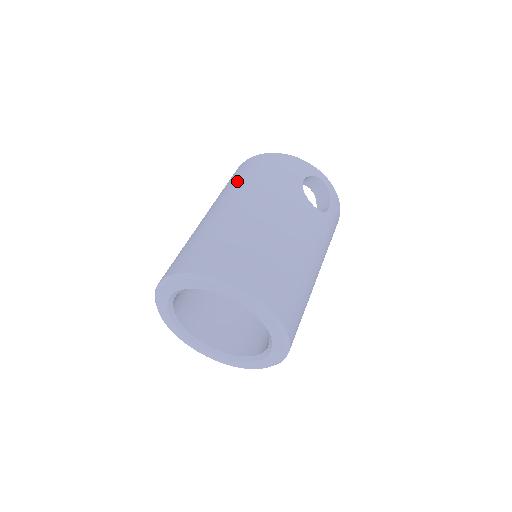
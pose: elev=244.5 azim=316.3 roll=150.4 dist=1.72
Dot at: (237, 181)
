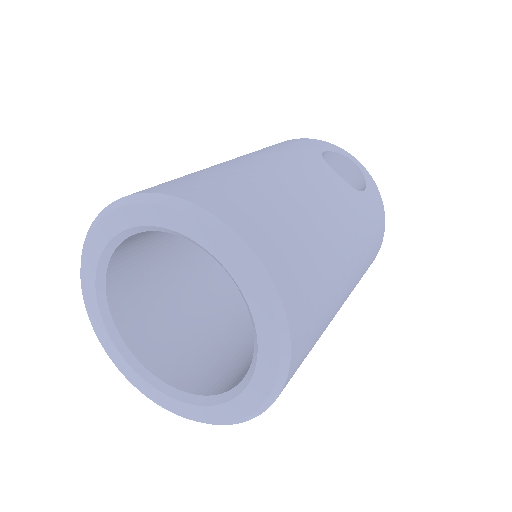
Dot at: occluded
